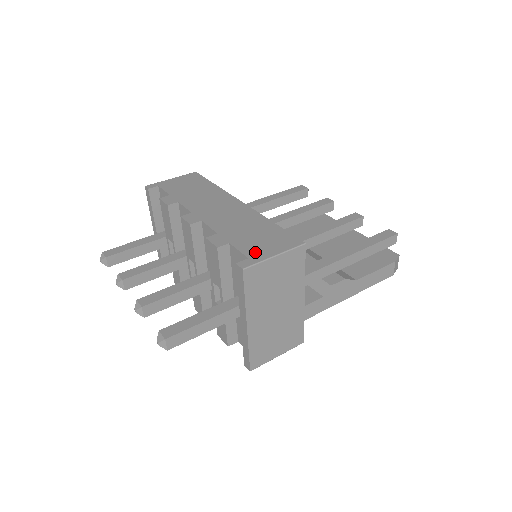
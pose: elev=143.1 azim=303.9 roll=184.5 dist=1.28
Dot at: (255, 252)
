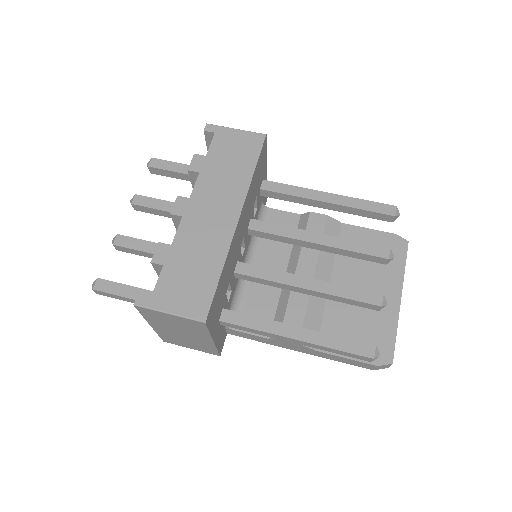
Dot at: (163, 295)
